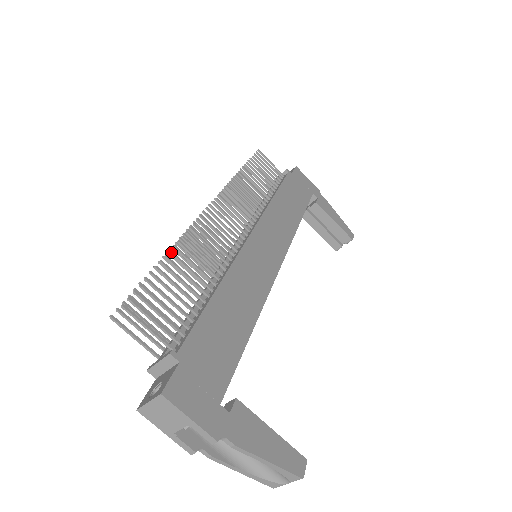
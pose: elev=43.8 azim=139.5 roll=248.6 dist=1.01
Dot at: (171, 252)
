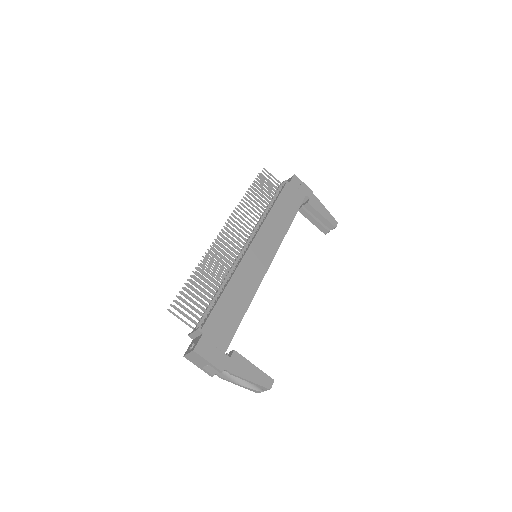
Dot at: (199, 268)
